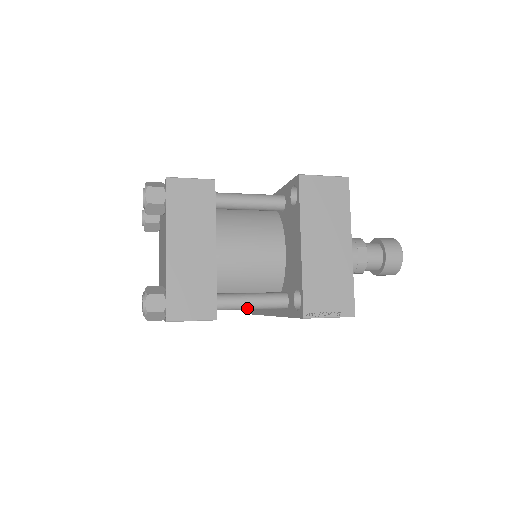
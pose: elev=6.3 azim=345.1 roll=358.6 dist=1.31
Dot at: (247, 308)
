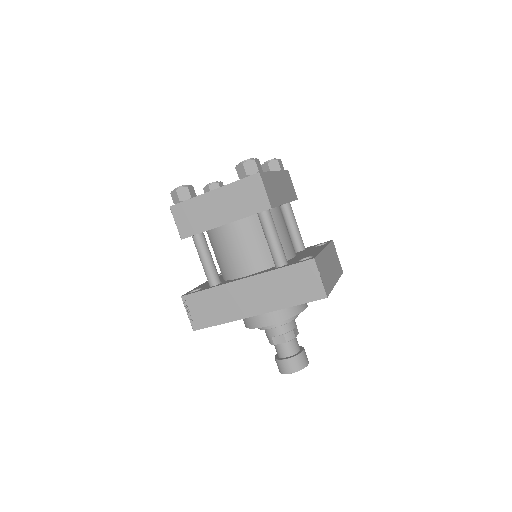
Dot at: (273, 235)
